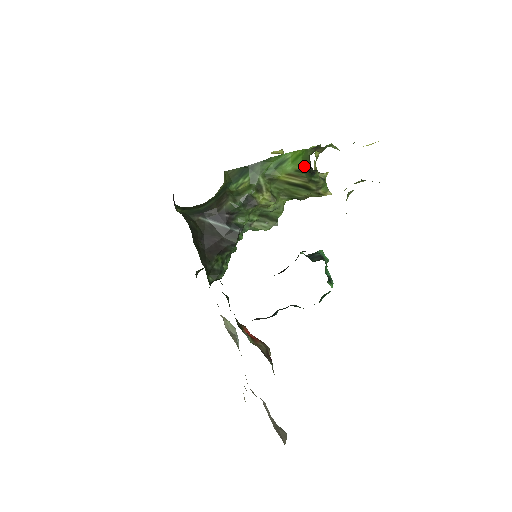
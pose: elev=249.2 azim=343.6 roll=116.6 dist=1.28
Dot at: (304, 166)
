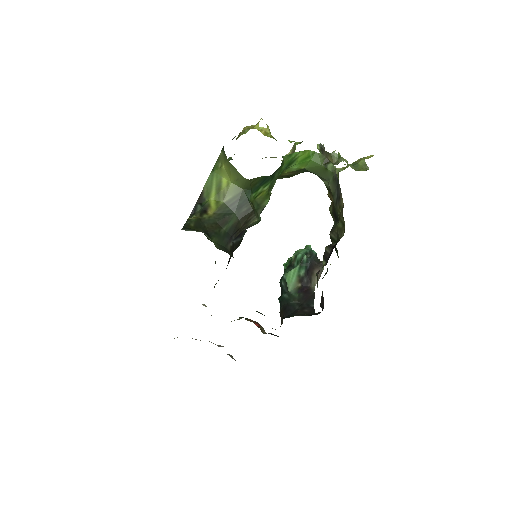
Dot at: (310, 169)
